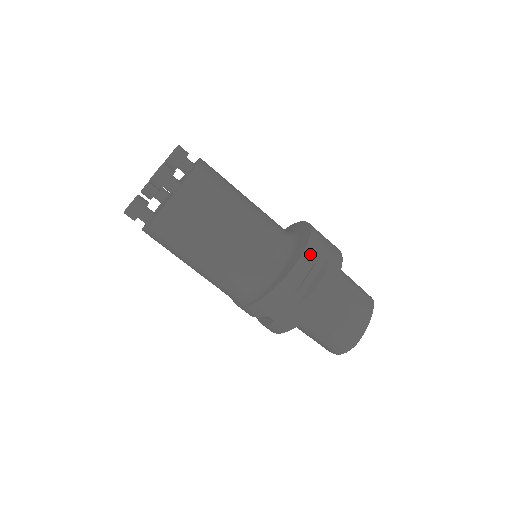
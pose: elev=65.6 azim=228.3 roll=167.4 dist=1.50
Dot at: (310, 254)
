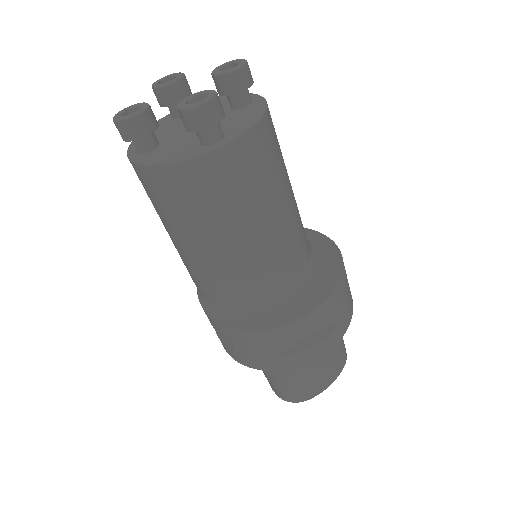
Dot at: (326, 309)
